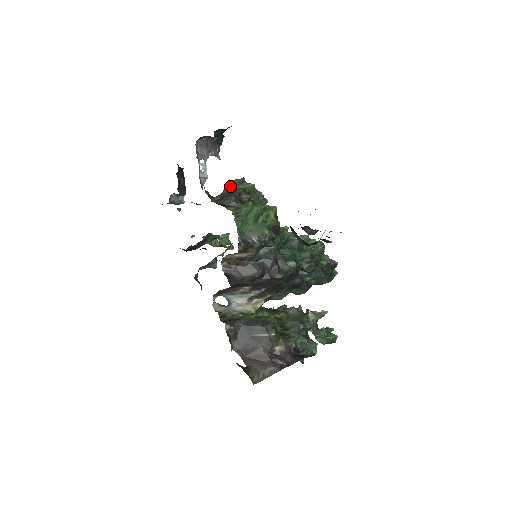
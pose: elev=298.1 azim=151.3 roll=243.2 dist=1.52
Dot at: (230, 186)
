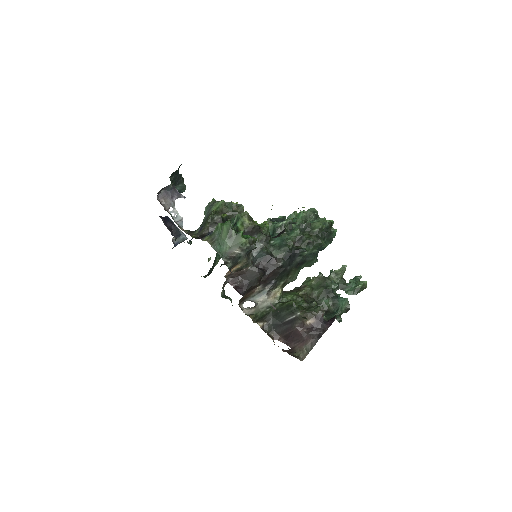
Dot at: (206, 212)
